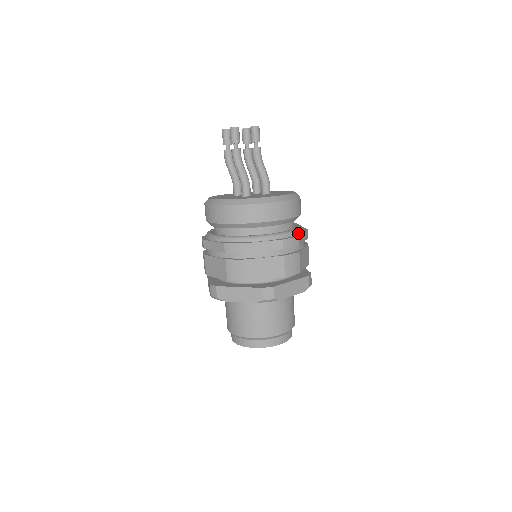
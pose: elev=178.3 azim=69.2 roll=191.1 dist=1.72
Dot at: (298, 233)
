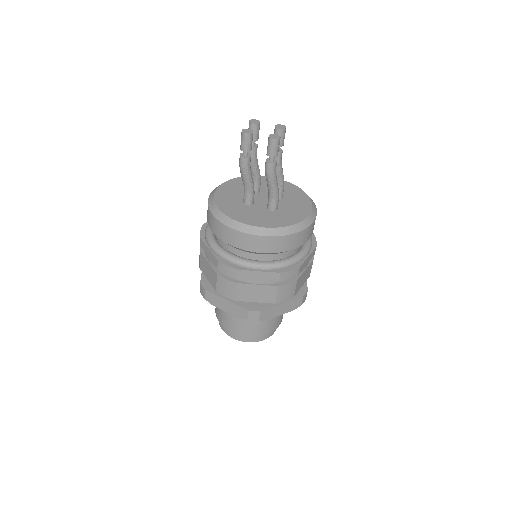
Dot at: occluded
